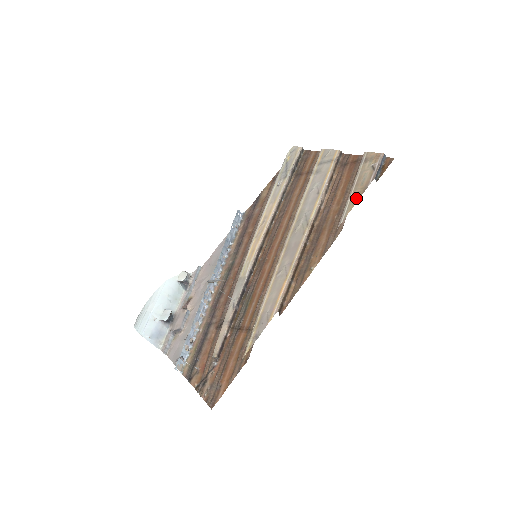
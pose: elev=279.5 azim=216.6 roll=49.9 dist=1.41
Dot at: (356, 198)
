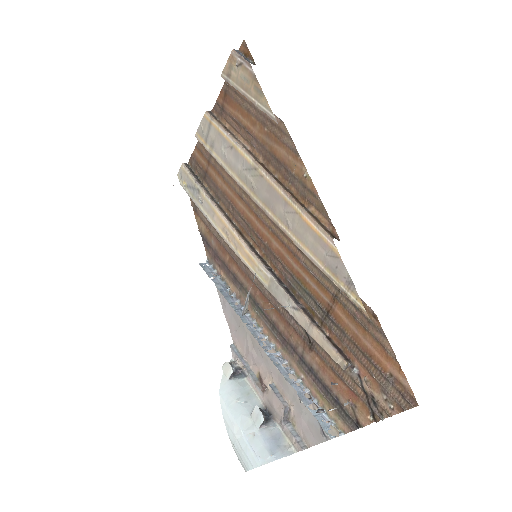
Dot at: (258, 92)
